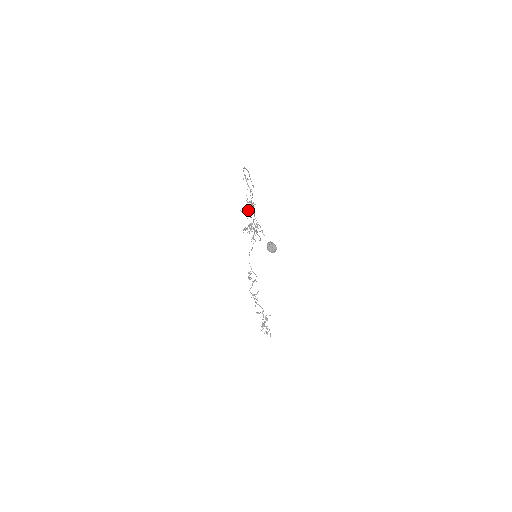
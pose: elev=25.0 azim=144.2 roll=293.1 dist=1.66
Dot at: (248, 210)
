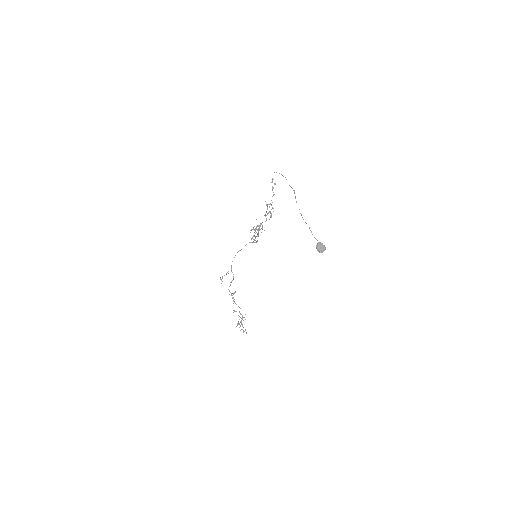
Dot at: (268, 212)
